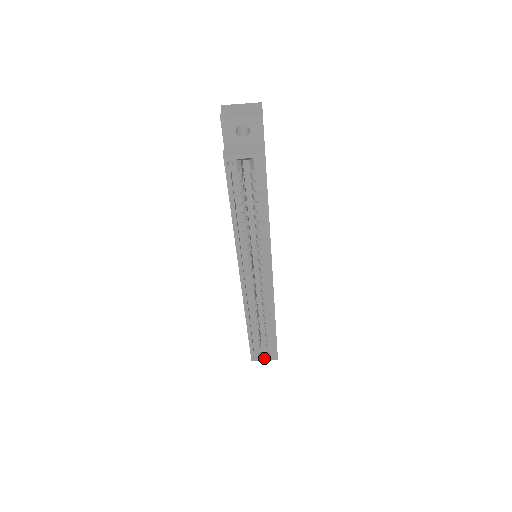
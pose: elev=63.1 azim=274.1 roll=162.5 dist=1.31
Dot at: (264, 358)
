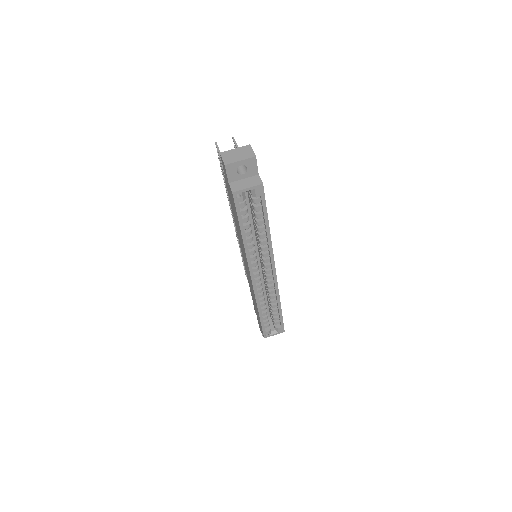
Dot at: (274, 334)
